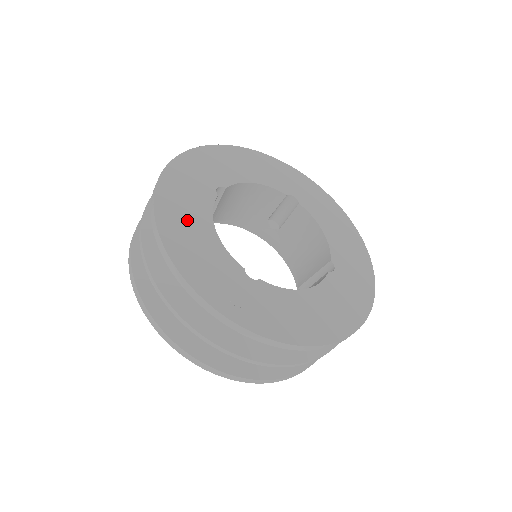
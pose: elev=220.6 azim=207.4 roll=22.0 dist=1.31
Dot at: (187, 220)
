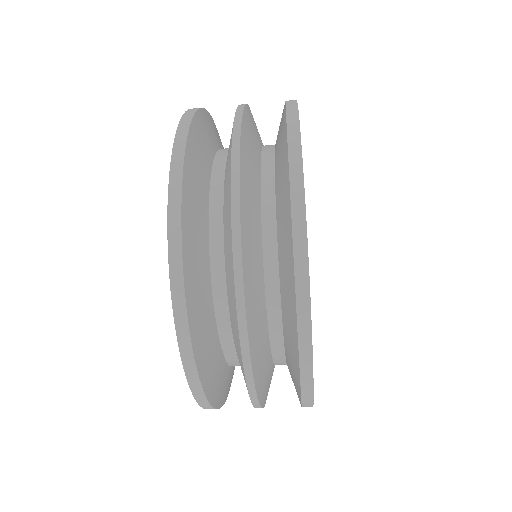
Dot at: occluded
